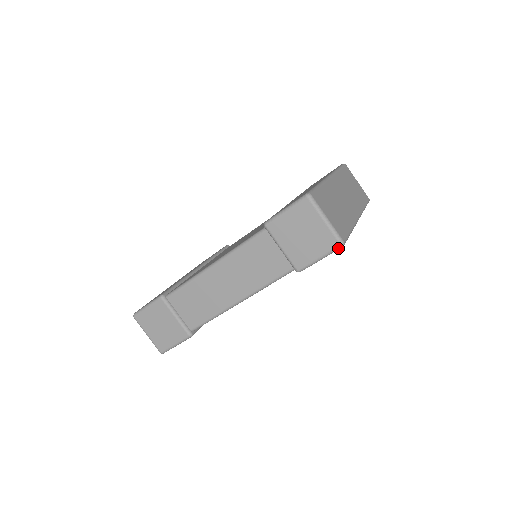
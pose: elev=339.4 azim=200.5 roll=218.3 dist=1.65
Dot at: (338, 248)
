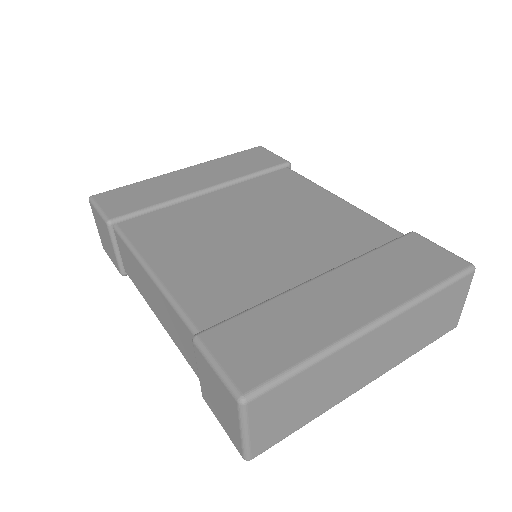
Dot at: (241, 453)
